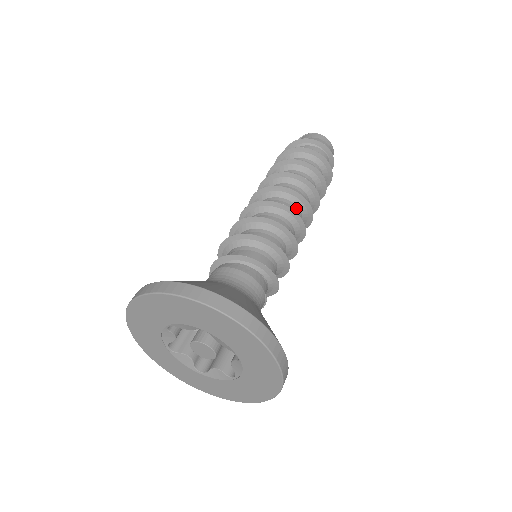
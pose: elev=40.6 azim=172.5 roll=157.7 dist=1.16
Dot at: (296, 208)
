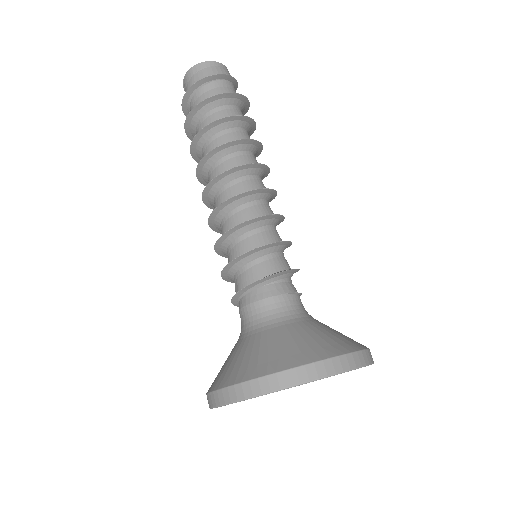
Dot at: (238, 181)
